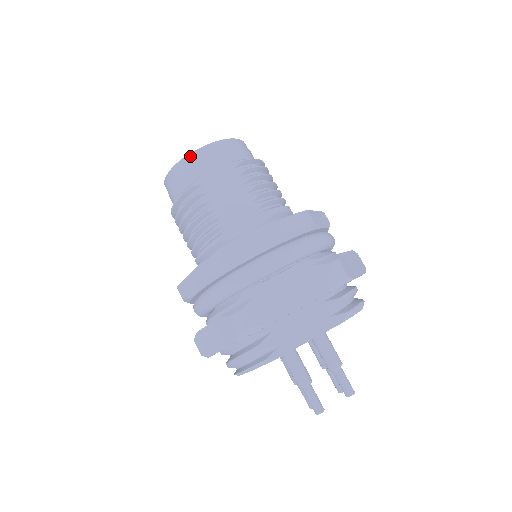
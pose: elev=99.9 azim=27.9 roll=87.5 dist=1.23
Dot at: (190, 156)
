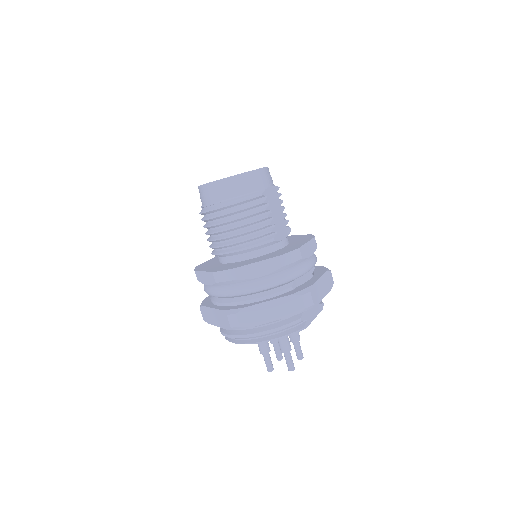
Dot at: (258, 171)
